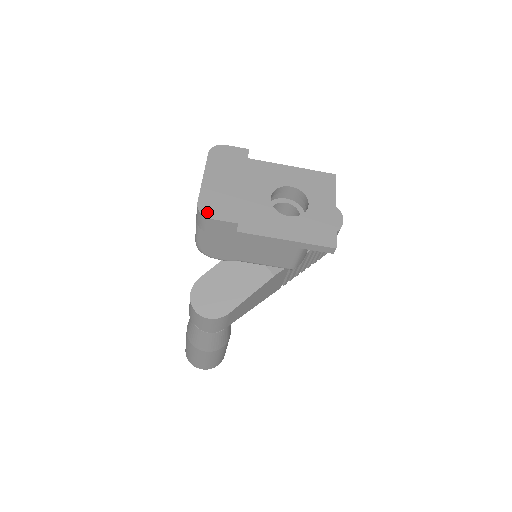
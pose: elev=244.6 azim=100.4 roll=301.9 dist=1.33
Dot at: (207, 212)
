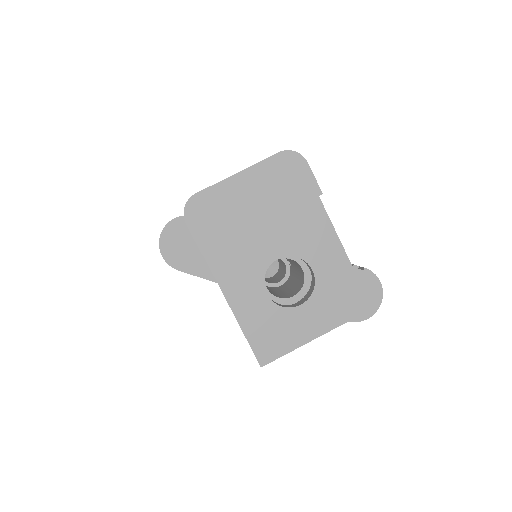
Dot at: (191, 213)
